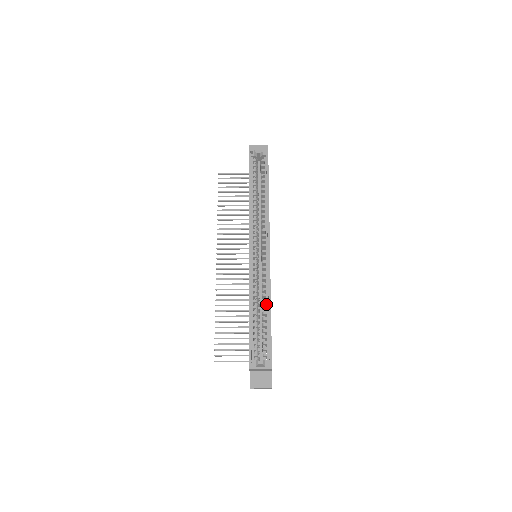
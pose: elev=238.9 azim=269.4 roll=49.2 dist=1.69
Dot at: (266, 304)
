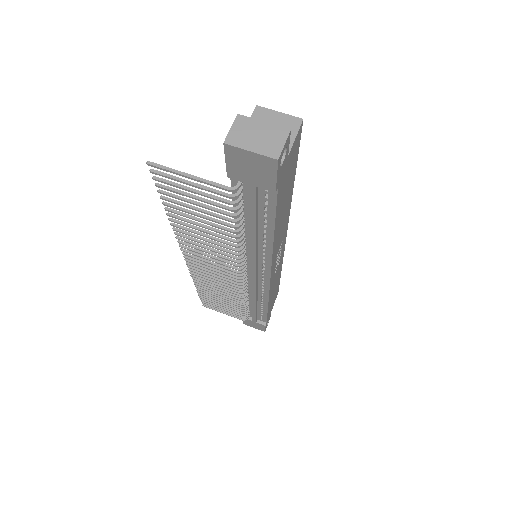
Dot at: occluded
